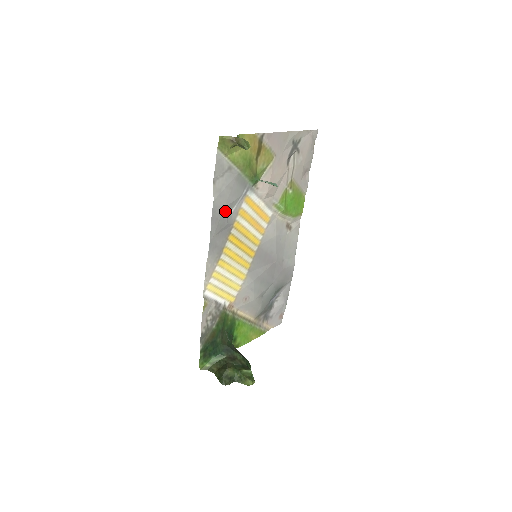
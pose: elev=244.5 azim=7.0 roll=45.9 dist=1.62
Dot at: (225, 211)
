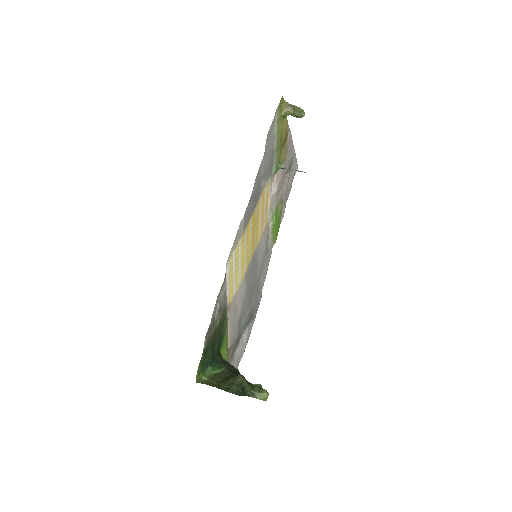
Dot at: (262, 177)
